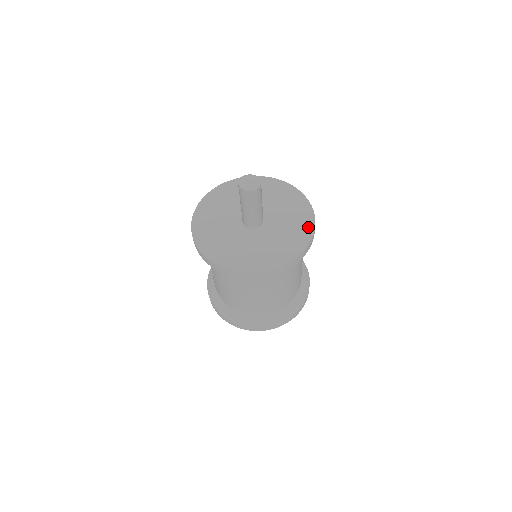
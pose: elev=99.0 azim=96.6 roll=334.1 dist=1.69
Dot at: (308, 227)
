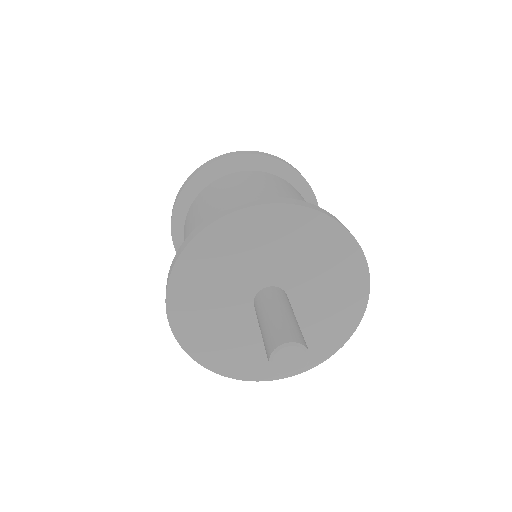
Dot at: (345, 245)
